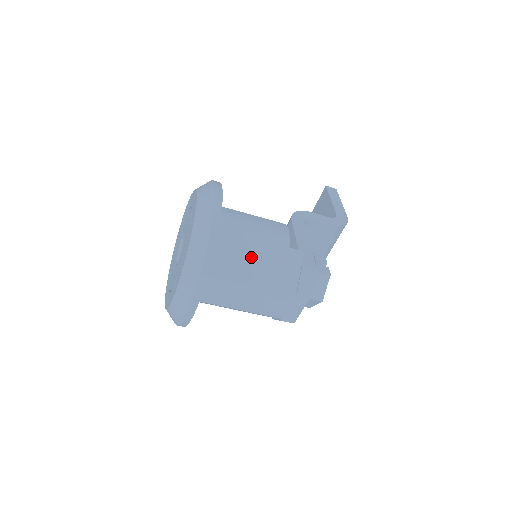
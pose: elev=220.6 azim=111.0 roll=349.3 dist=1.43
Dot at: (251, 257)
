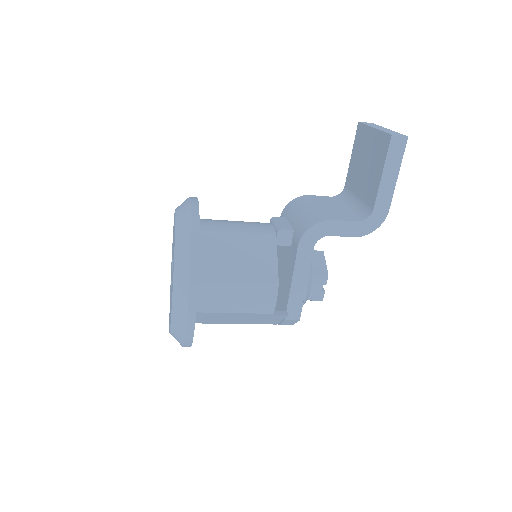
Dot at: (233, 318)
